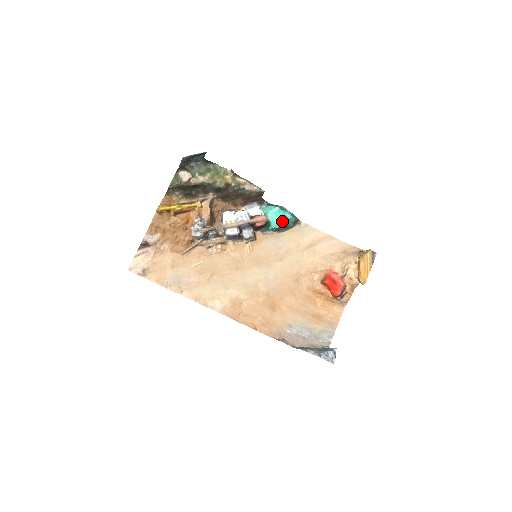
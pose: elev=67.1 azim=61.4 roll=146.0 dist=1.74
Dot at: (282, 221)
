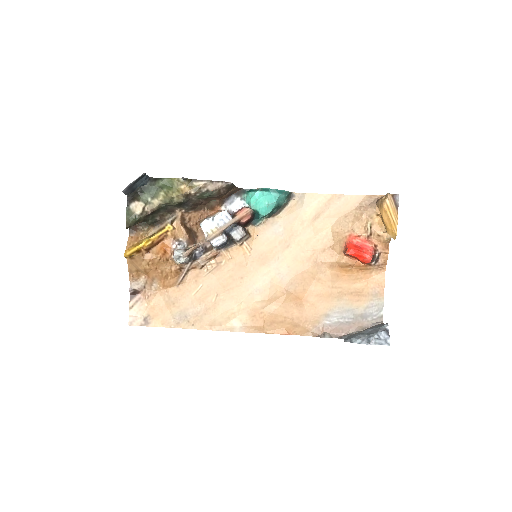
Dot at: (270, 204)
